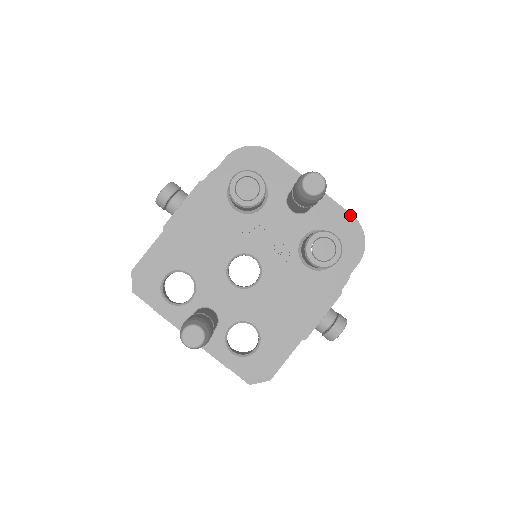
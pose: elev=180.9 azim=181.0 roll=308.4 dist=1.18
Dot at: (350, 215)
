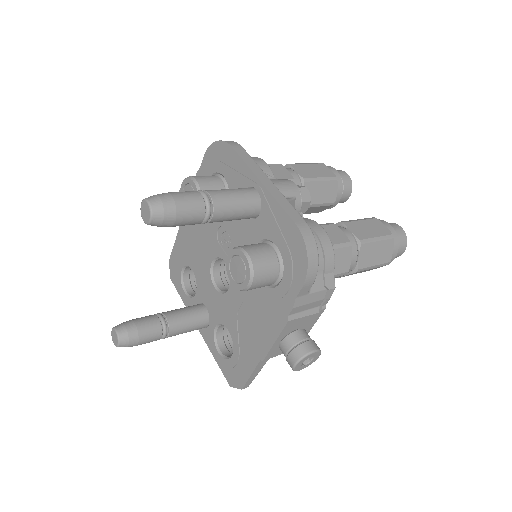
Dot at: (293, 223)
